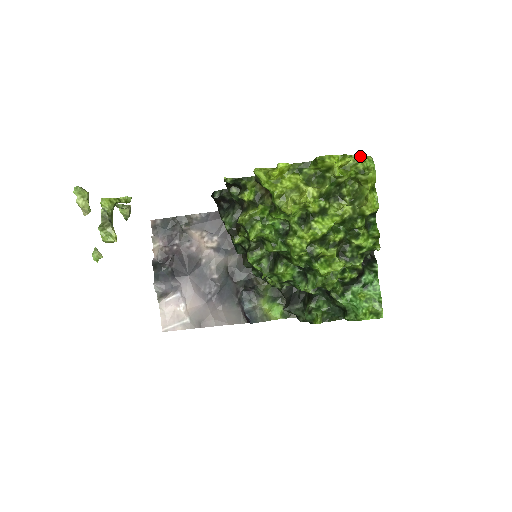
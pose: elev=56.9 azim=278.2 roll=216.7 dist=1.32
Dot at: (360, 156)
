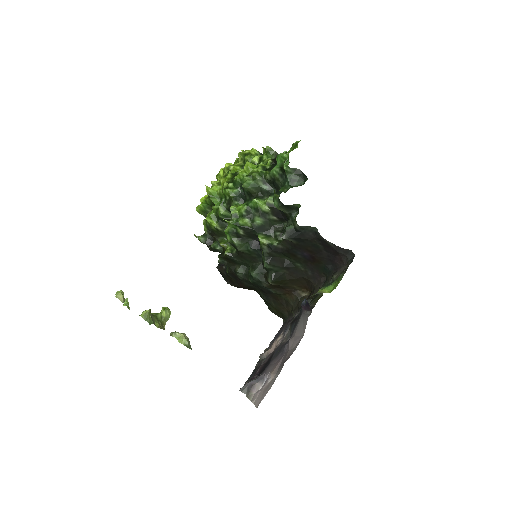
Dot at: occluded
